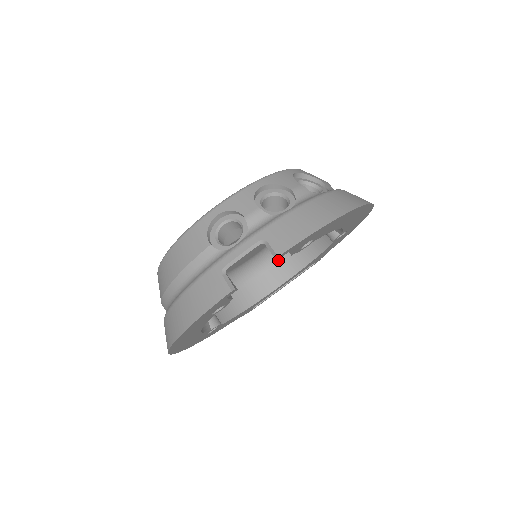
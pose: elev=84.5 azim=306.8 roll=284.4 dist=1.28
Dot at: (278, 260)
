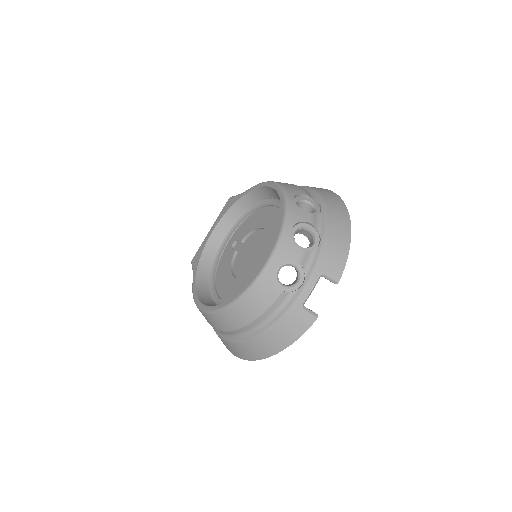
Dot at: occluded
